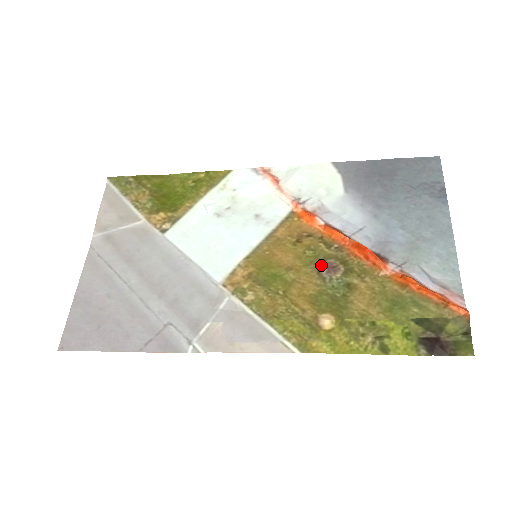
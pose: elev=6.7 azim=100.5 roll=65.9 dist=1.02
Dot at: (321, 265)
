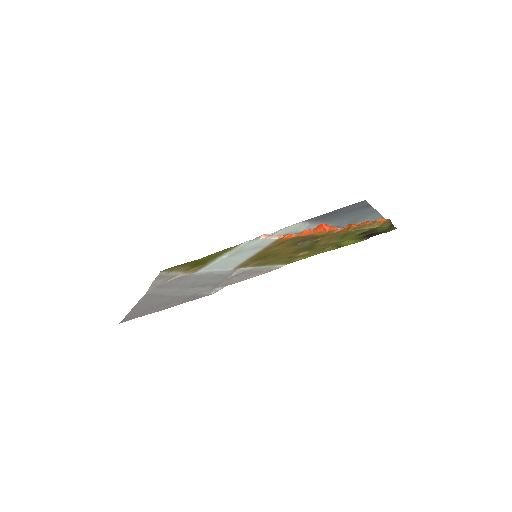
Dot at: (297, 243)
